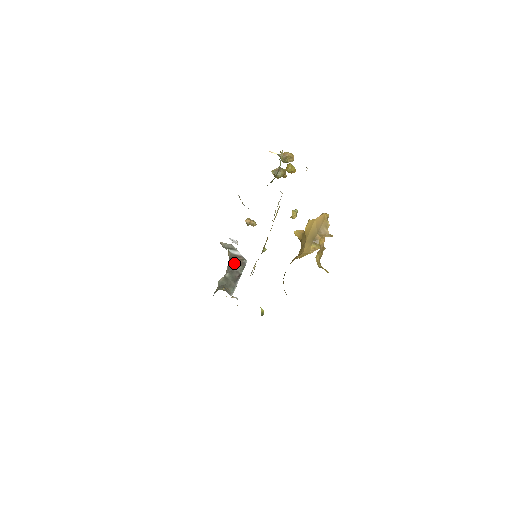
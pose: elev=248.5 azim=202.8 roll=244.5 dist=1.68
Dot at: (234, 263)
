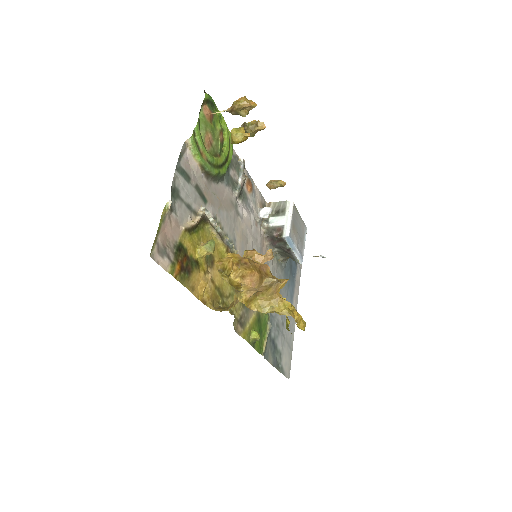
Dot at: (274, 239)
